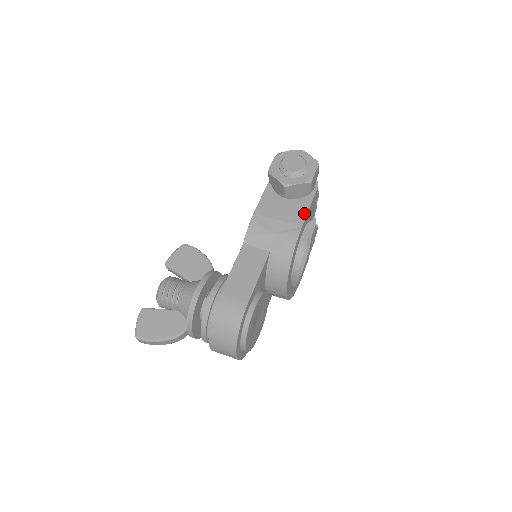
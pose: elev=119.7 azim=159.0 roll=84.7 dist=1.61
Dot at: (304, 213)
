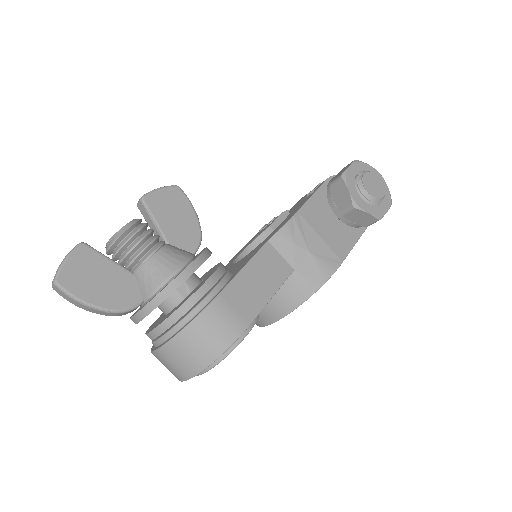
Dot at: (349, 247)
